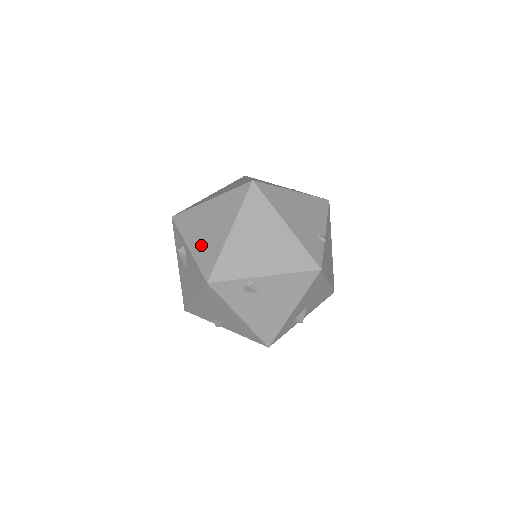
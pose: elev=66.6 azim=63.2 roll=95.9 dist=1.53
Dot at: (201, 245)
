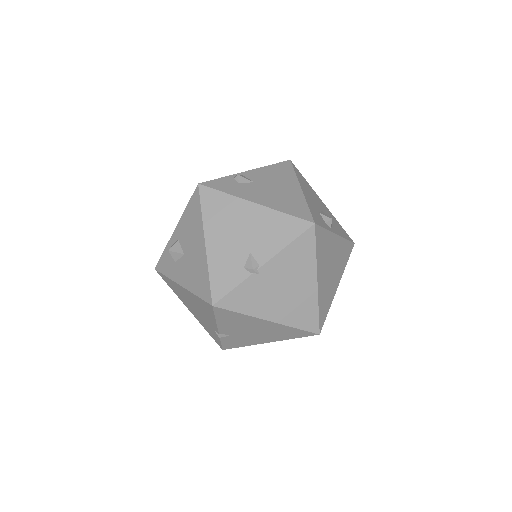
Dot at: occluded
